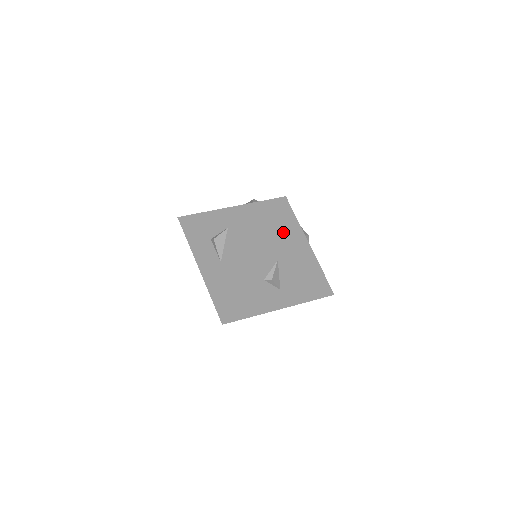
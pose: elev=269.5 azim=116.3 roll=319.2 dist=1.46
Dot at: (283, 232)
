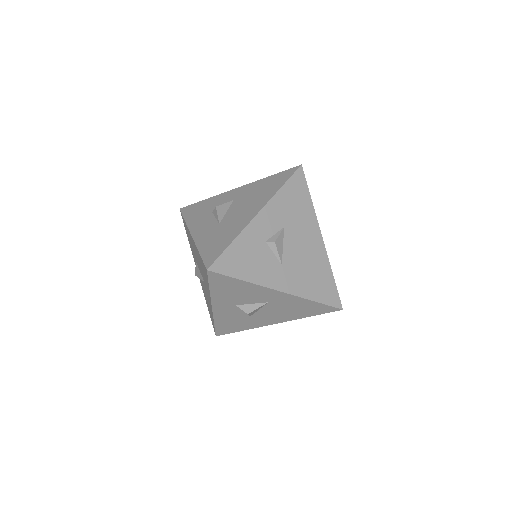
Dot at: (294, 199)
